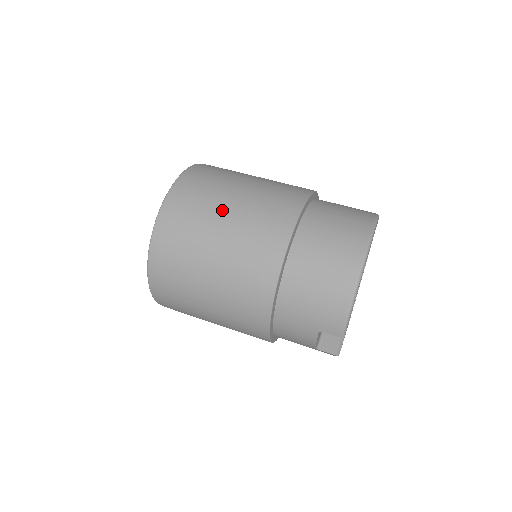
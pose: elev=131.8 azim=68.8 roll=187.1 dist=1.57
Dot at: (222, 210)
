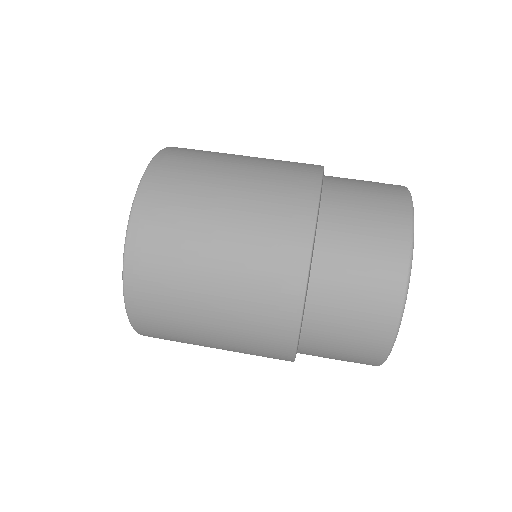
Dot at: (205, 268)
